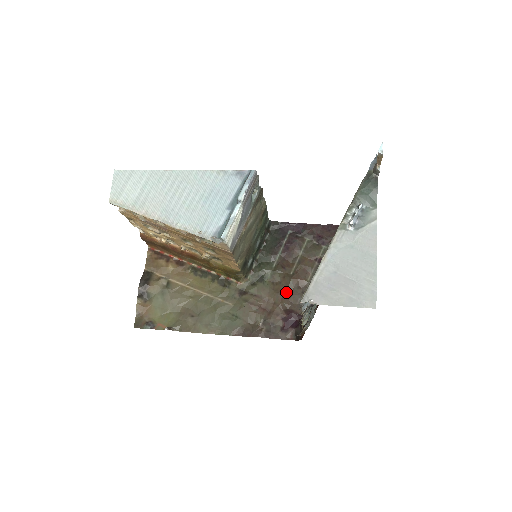
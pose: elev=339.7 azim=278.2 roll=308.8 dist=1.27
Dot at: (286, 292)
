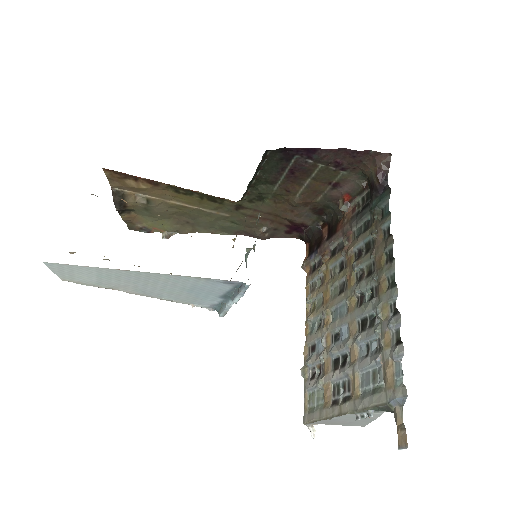
Dot at: (290, 210)
